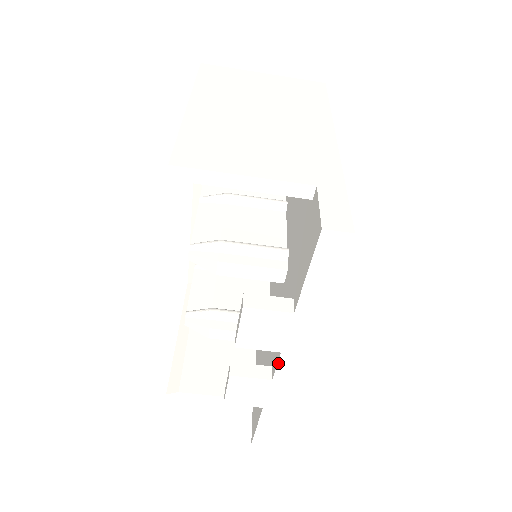
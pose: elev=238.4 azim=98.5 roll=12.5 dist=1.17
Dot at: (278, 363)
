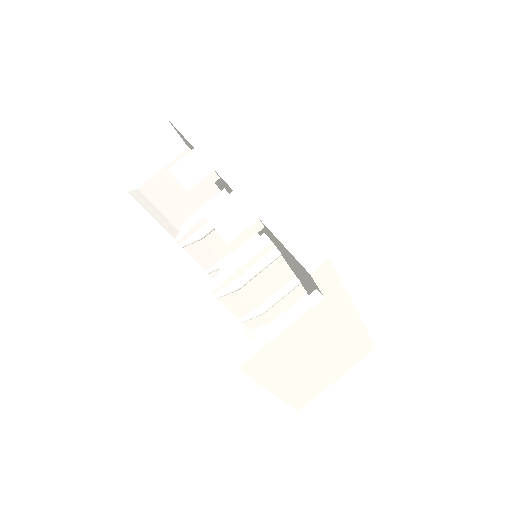
Dot at: (221, 177)
